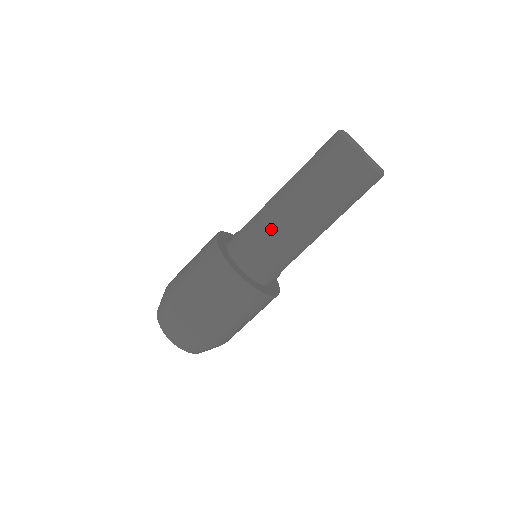
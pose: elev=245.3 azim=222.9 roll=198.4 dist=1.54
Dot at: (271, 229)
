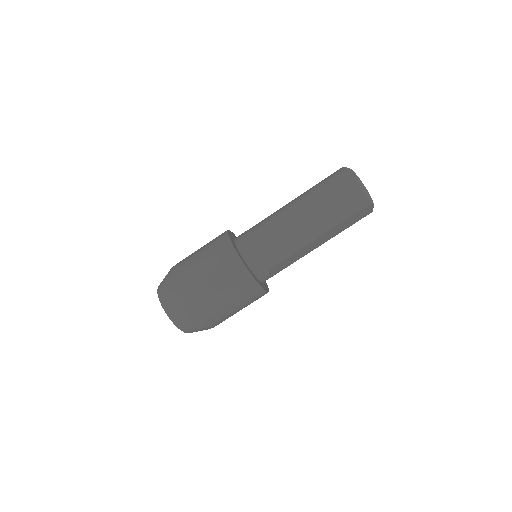
Dot at: (273, 225)
